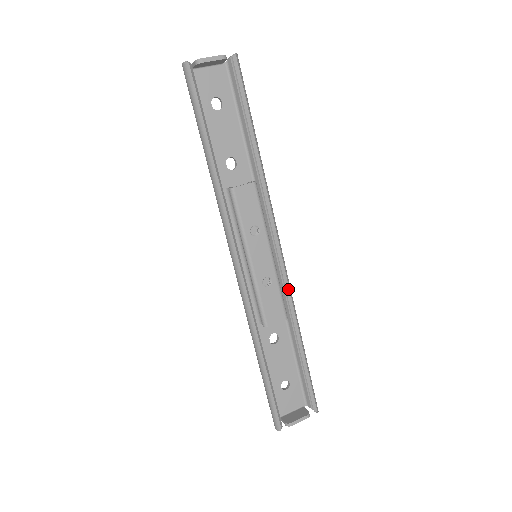
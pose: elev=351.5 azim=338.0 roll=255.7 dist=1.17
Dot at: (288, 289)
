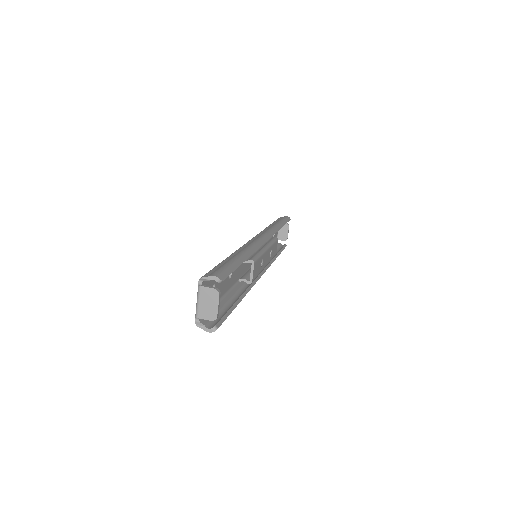
Dot at: occluded
